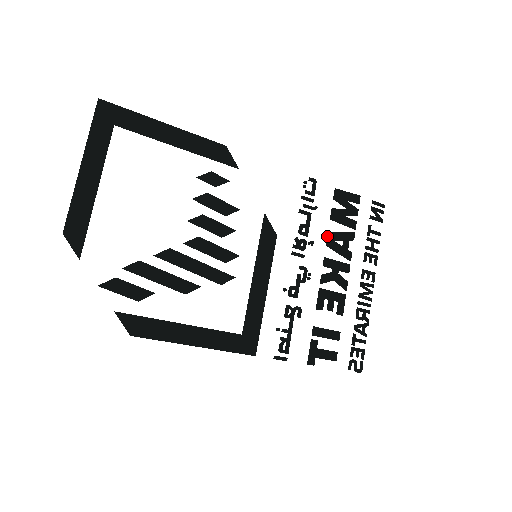
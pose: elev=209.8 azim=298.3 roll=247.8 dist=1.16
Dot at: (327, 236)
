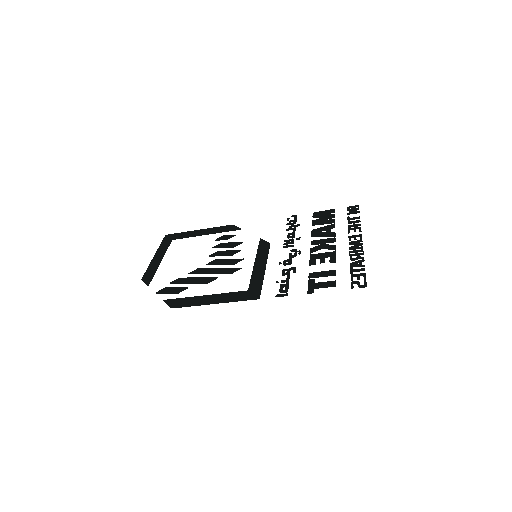
Dot at: (311, 232)
